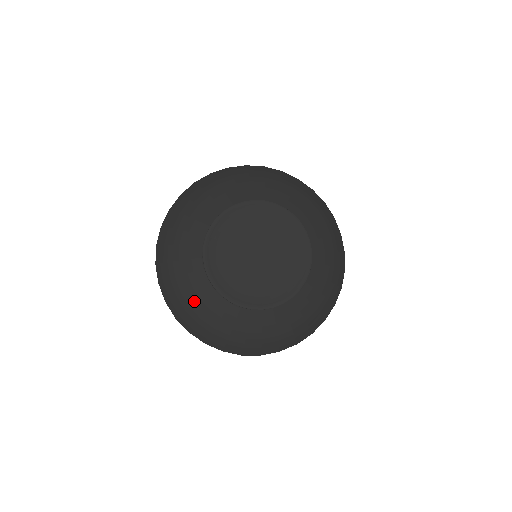
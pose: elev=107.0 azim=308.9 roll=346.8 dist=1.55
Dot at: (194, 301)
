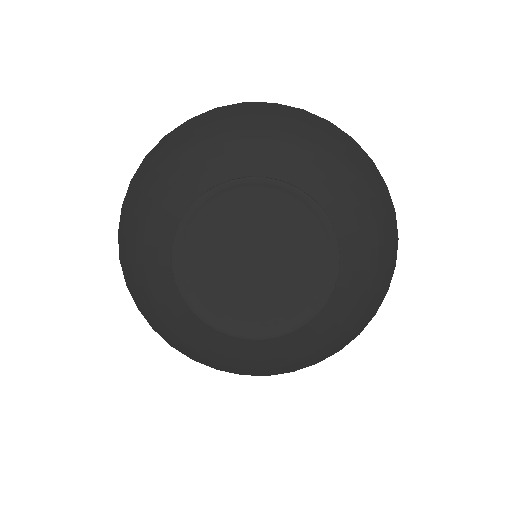
Dot at: (144, 262)
